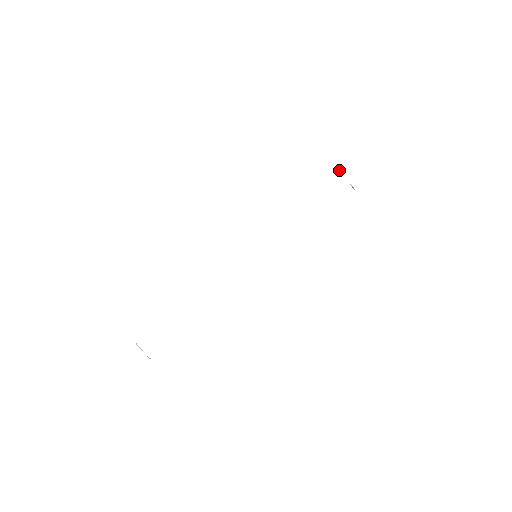
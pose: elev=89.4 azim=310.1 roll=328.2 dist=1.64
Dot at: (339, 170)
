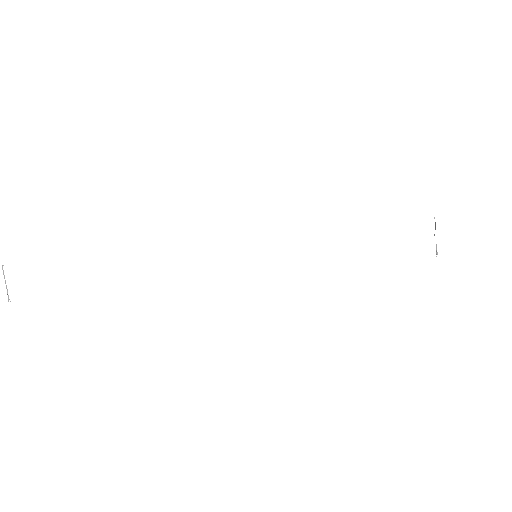
Dot at: occluded
